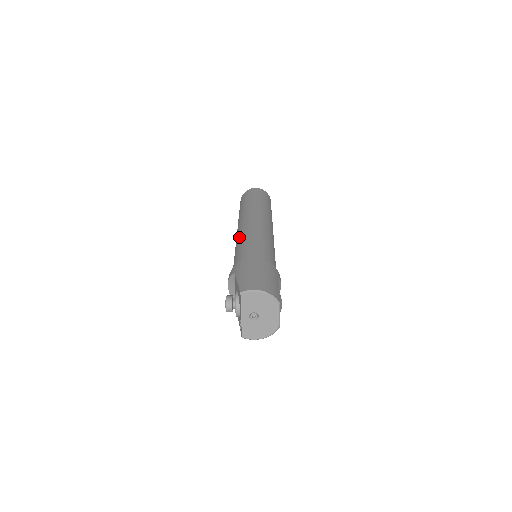
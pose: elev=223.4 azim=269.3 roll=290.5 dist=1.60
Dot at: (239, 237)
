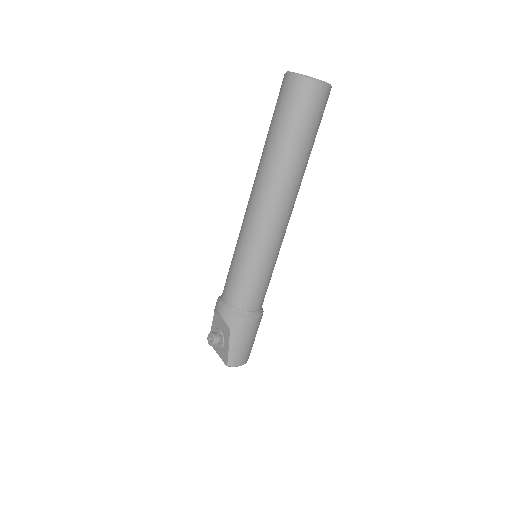
Dot at: (253, 245)
